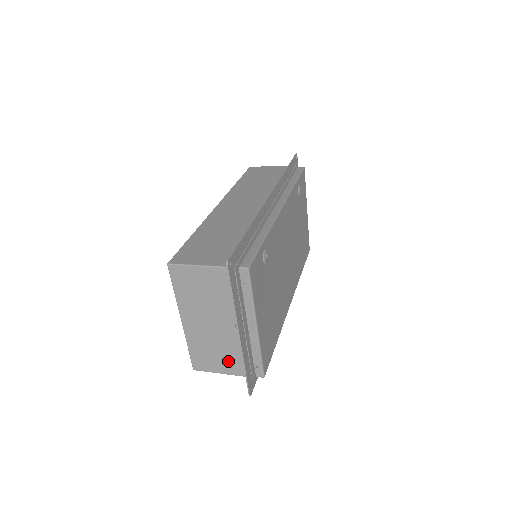
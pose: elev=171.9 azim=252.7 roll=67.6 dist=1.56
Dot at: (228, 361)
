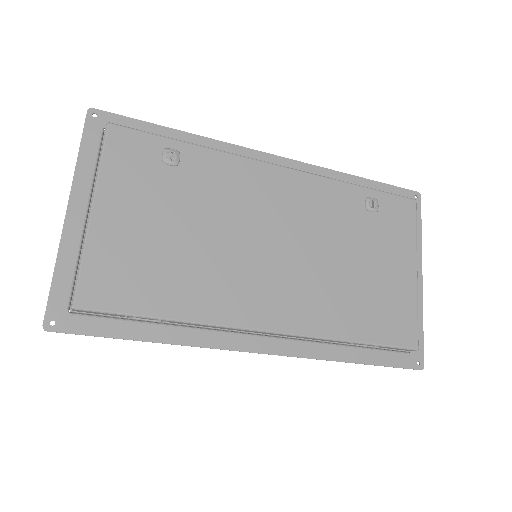
Dot at: occluded
